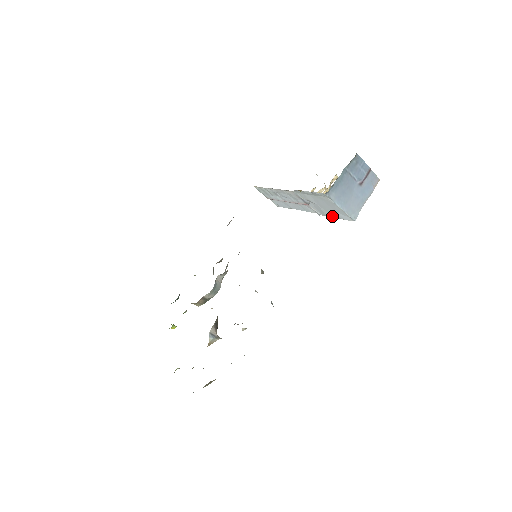
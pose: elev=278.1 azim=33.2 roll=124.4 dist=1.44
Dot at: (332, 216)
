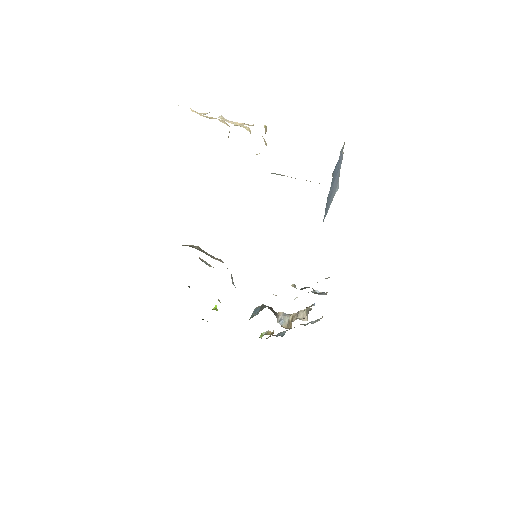
Dot at: occluded
